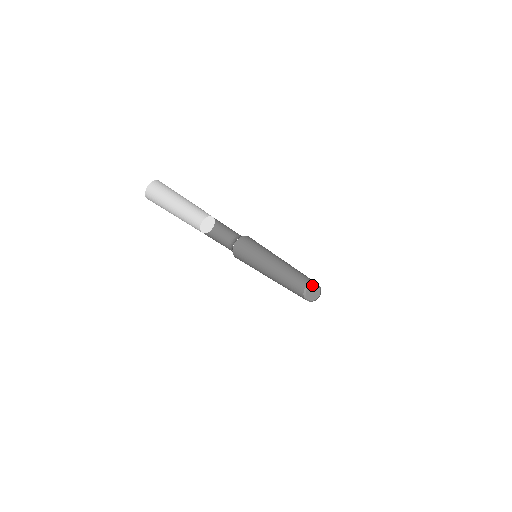
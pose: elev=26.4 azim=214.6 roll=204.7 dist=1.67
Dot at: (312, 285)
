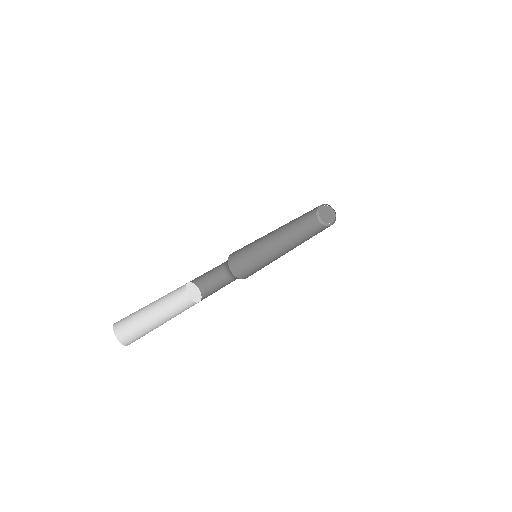
Dot at: (320, 209)
